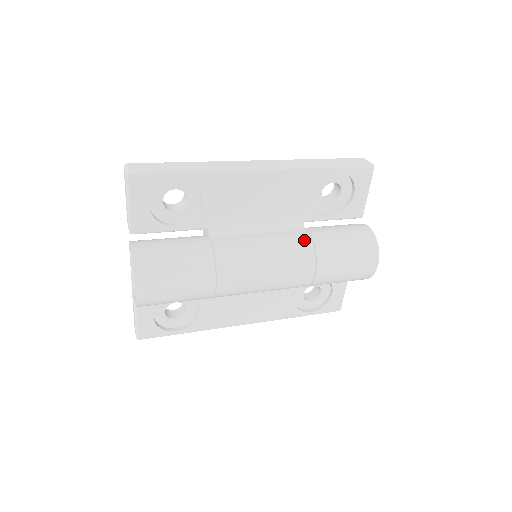
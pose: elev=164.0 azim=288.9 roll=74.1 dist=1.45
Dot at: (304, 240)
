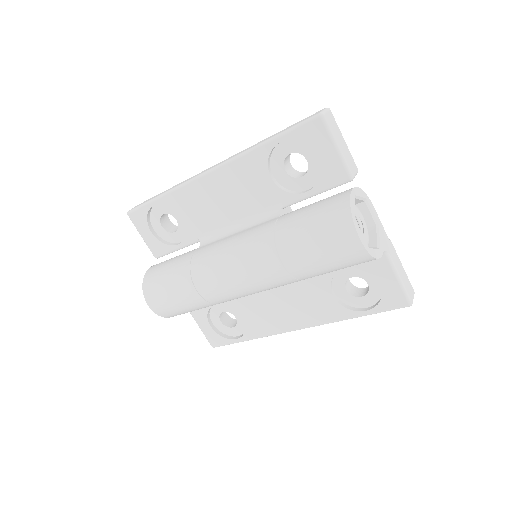
Dot at: (266, 229)
